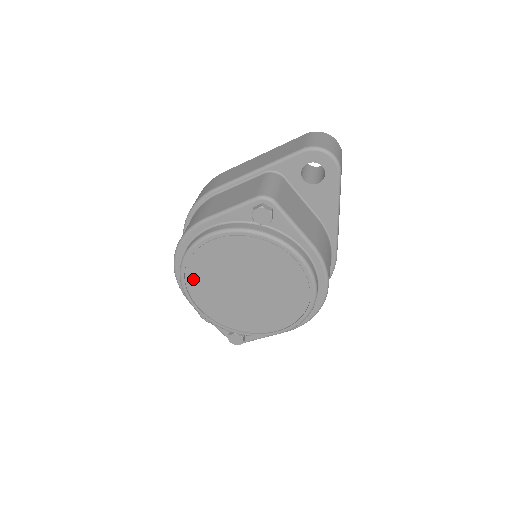
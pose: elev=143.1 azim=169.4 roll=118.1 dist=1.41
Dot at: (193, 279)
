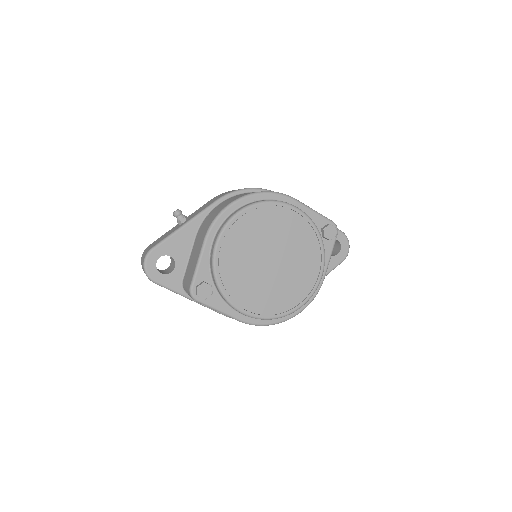
Dot at: (250, 219)
